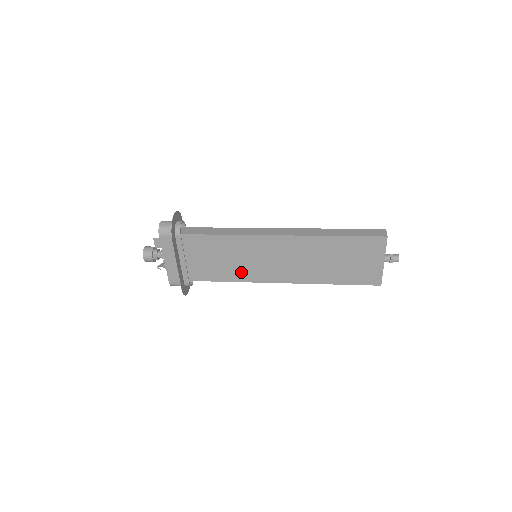
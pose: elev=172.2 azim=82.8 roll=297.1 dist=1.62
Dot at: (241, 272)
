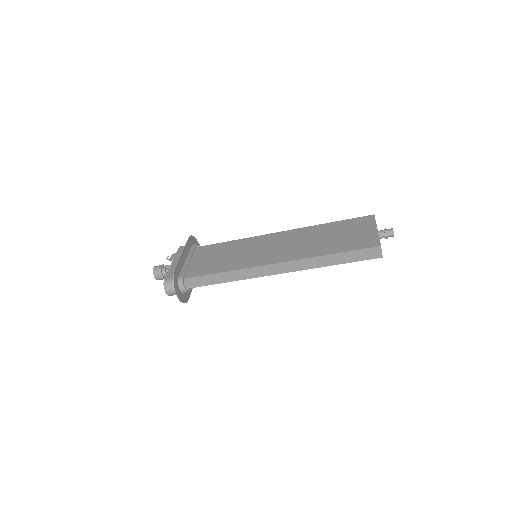
Dot at: (238, 263)
